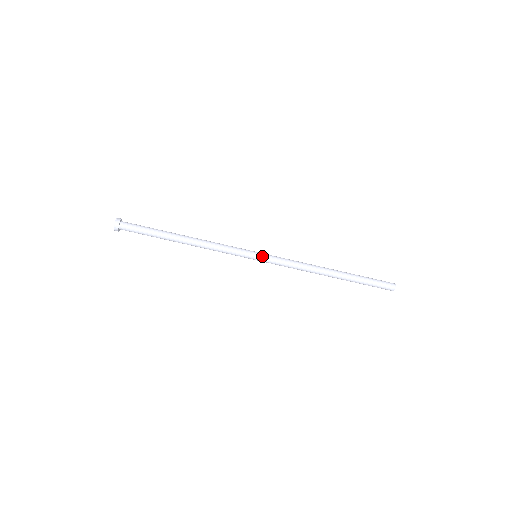
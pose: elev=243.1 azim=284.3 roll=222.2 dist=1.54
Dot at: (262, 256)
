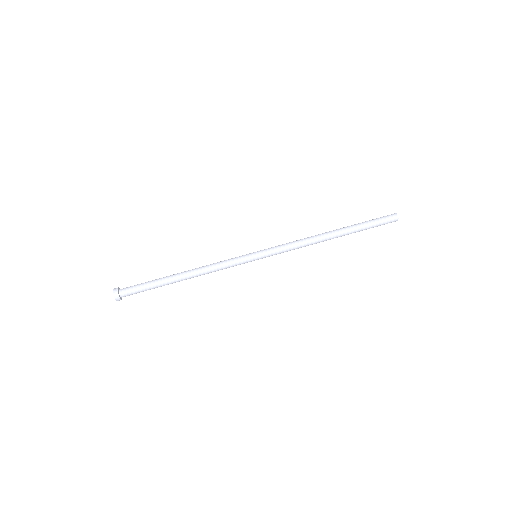
Dot at: (260, 251)
